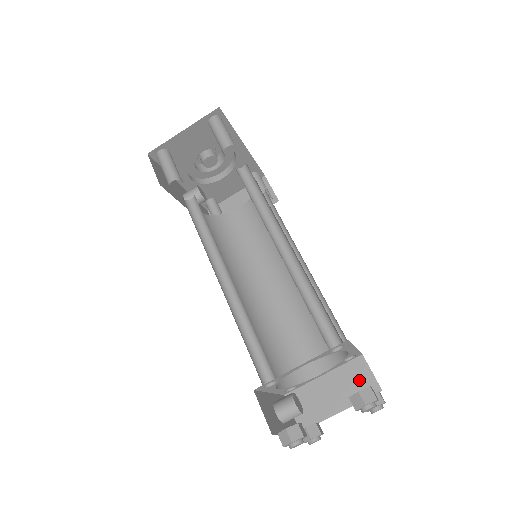
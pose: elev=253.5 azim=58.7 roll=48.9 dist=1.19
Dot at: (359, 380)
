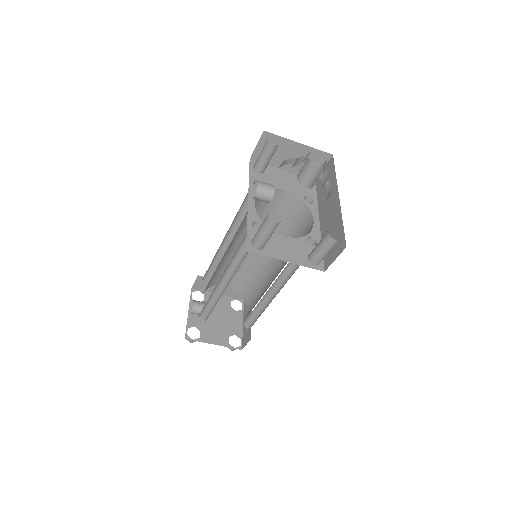
Dot at: occluded
